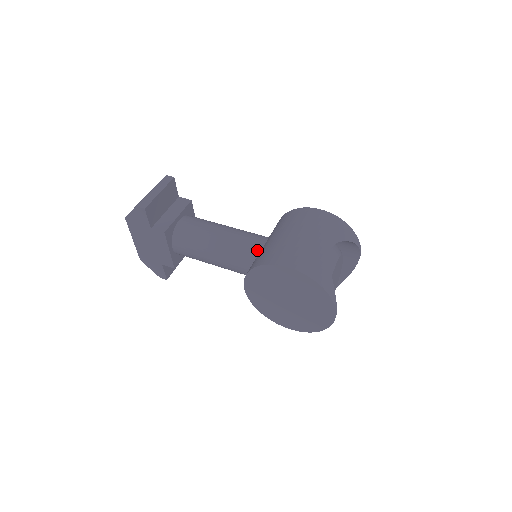
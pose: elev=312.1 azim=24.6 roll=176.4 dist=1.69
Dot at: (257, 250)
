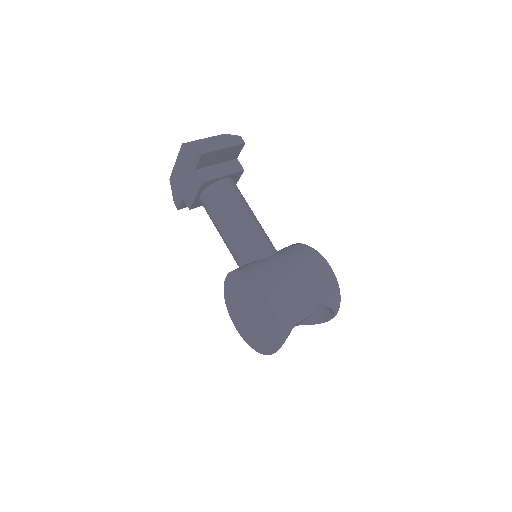
Dot at: (259, 256)
